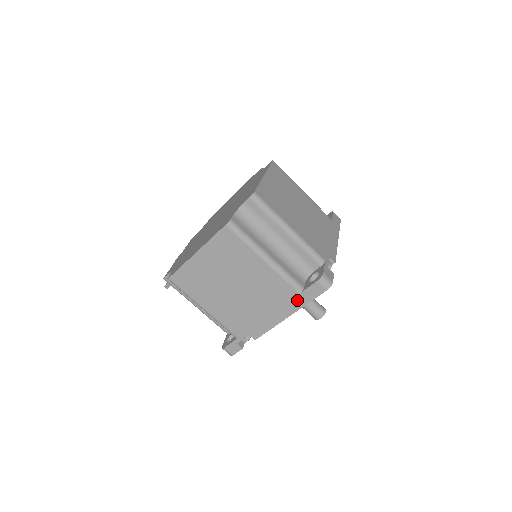
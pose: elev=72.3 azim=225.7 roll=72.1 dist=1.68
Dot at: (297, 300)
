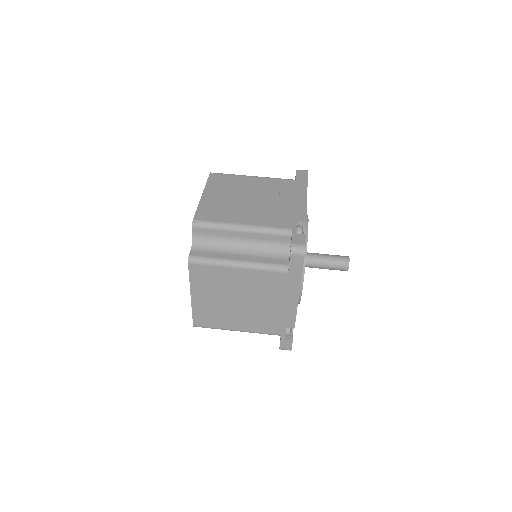
Dot at: (292, 279)
